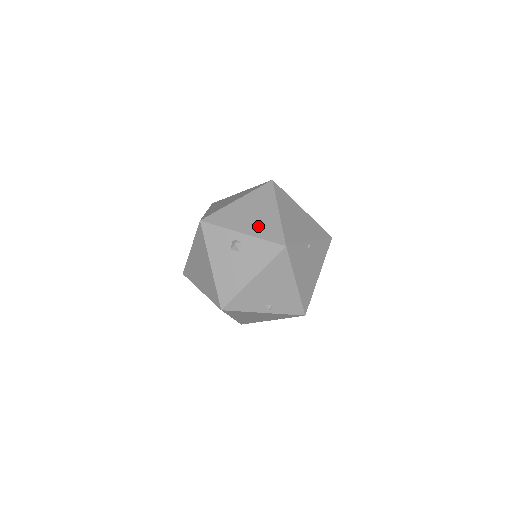
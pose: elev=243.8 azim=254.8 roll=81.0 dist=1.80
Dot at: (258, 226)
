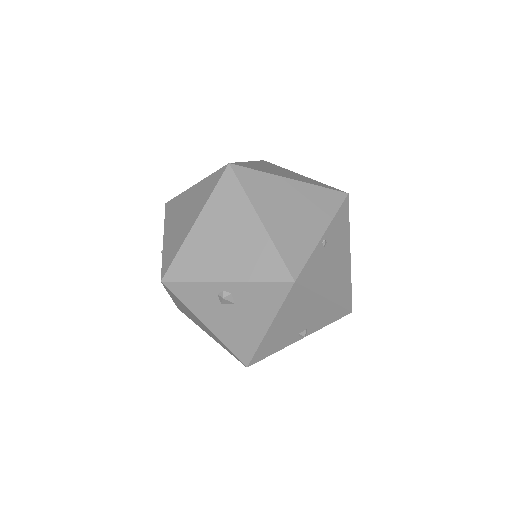
Dot at: (242, 260)
